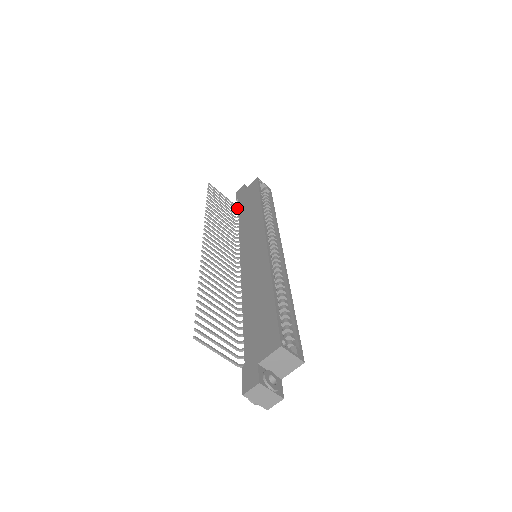
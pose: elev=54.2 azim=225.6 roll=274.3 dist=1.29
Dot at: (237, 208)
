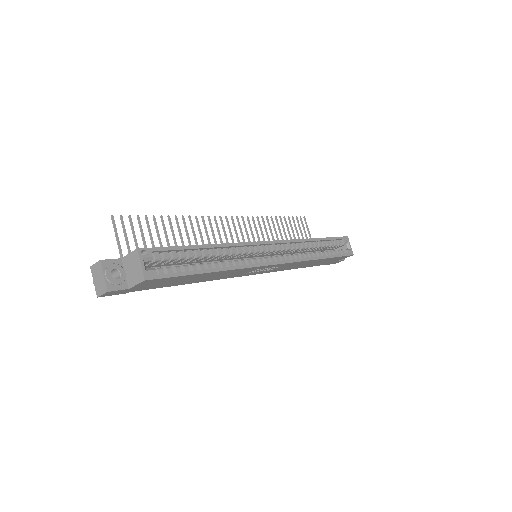
Dot at: occluded
